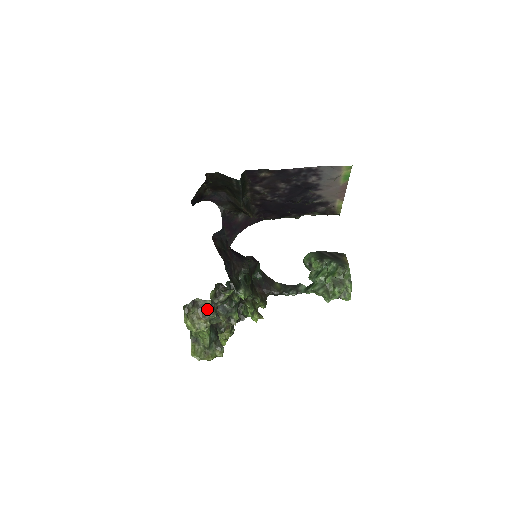
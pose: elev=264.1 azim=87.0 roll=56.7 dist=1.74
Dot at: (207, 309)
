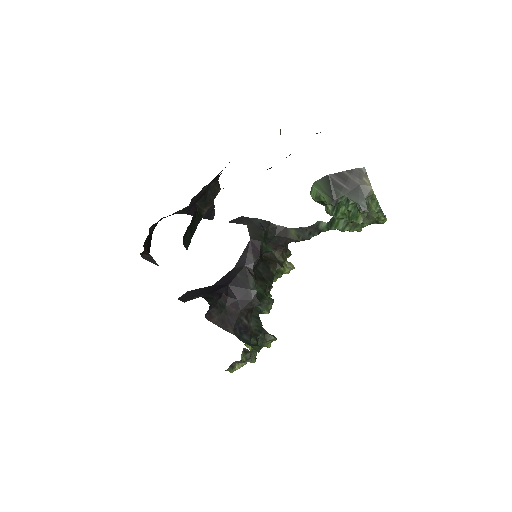
Dot at: occluded
